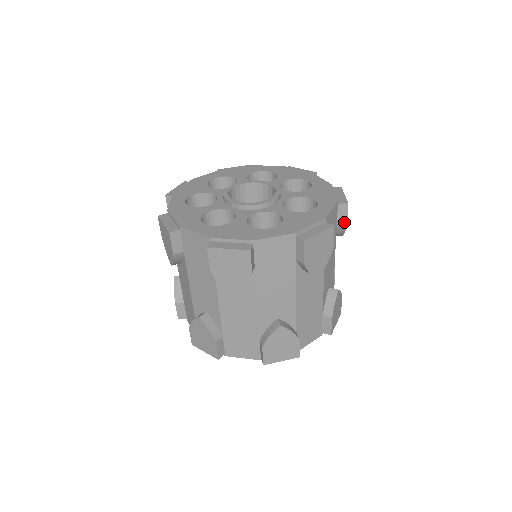
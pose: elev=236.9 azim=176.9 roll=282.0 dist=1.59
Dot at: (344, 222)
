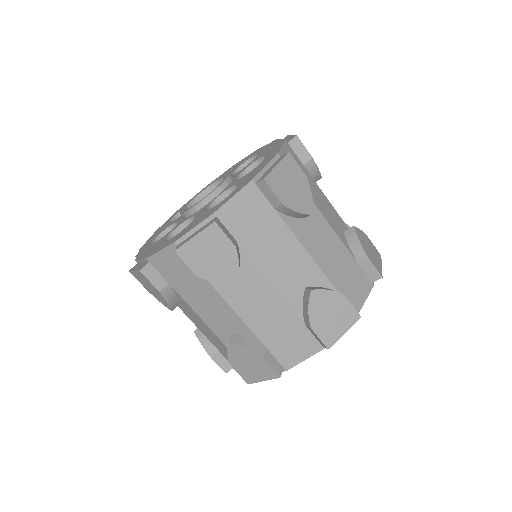
Dot at: (308, 157)
